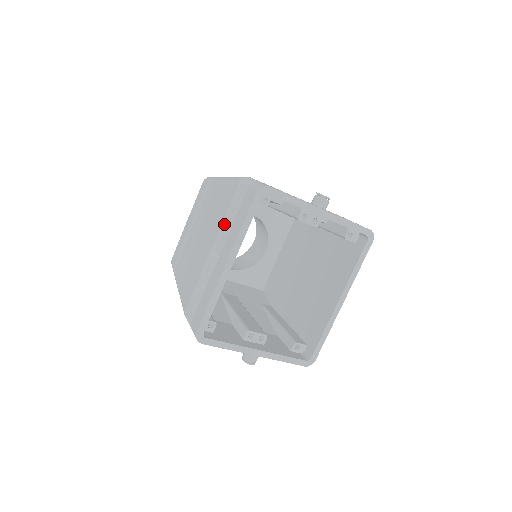
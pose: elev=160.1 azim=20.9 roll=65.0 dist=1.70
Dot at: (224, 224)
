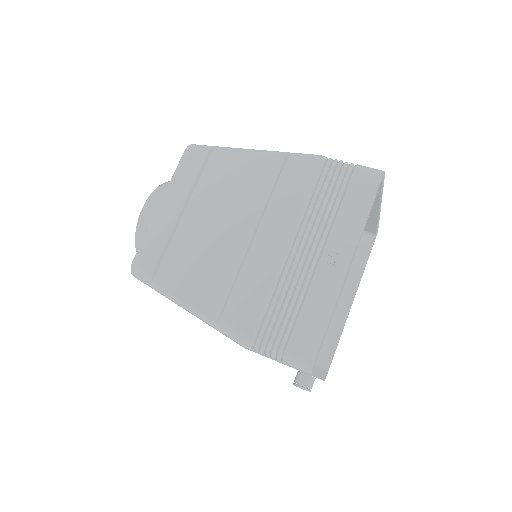
Dot at: (308, 213)
